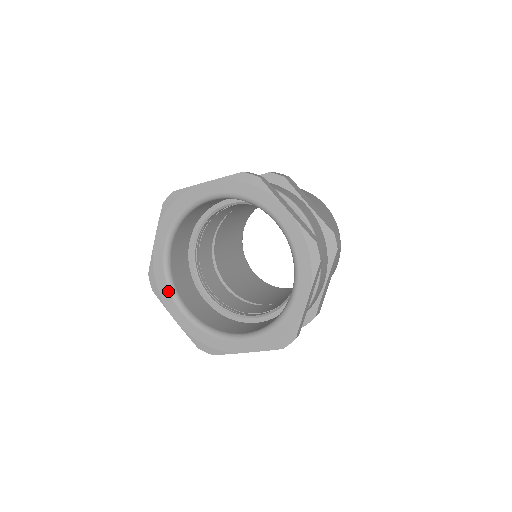
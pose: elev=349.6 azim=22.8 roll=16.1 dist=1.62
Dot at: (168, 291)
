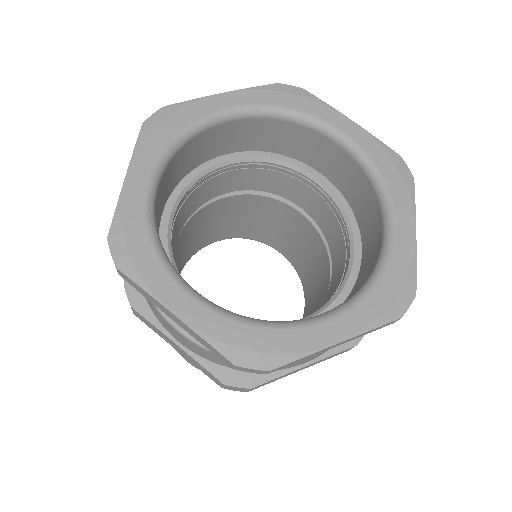
Dot at: (165, 144)
